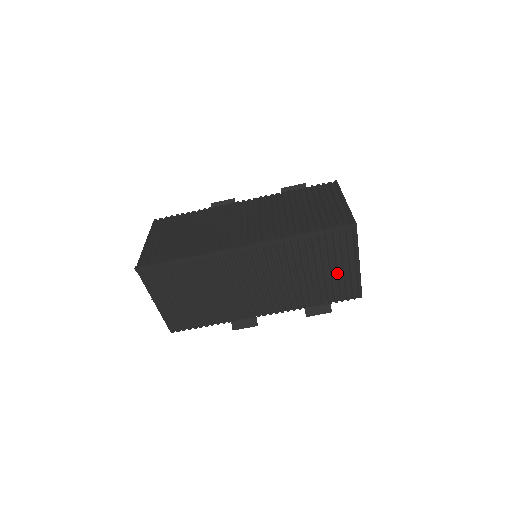
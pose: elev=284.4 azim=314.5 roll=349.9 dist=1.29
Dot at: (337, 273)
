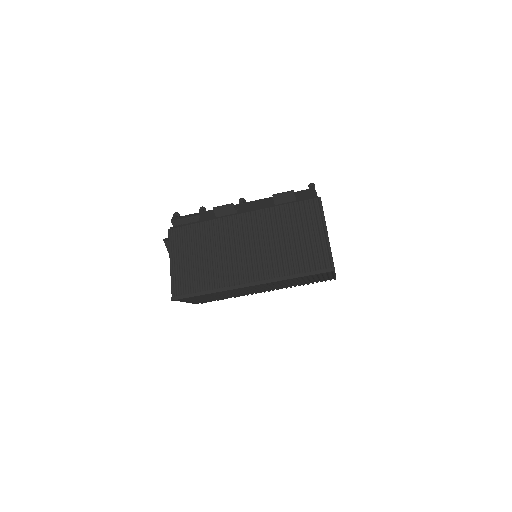
Dot at: occluded
